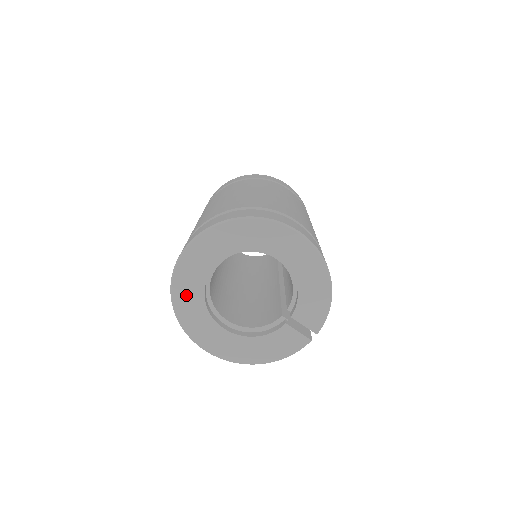
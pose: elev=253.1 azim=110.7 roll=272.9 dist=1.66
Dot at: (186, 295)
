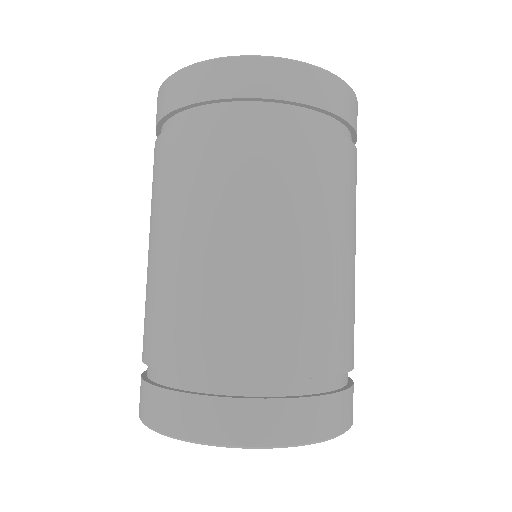
Dot at: occluded
